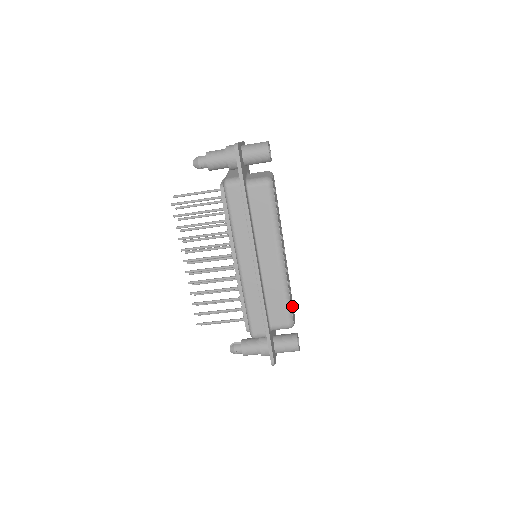
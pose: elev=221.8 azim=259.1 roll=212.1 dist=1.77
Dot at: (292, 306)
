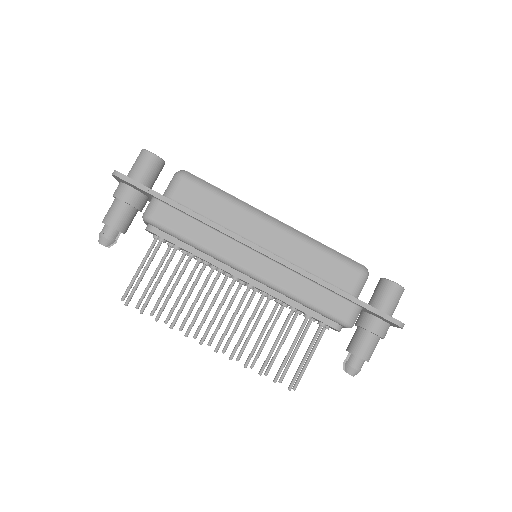
Dot at: occluded
